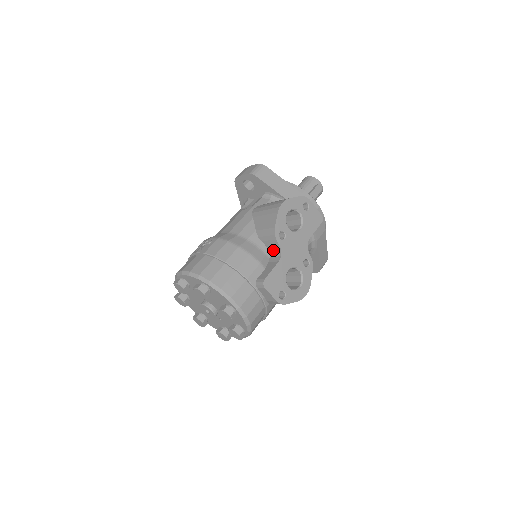
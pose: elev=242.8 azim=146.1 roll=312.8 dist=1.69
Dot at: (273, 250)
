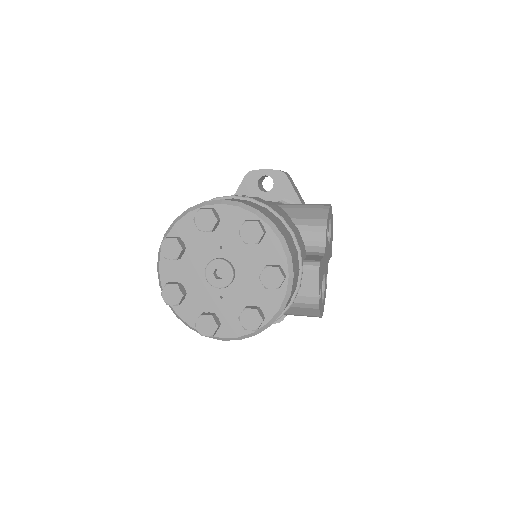
Dot at: (311, 245)
